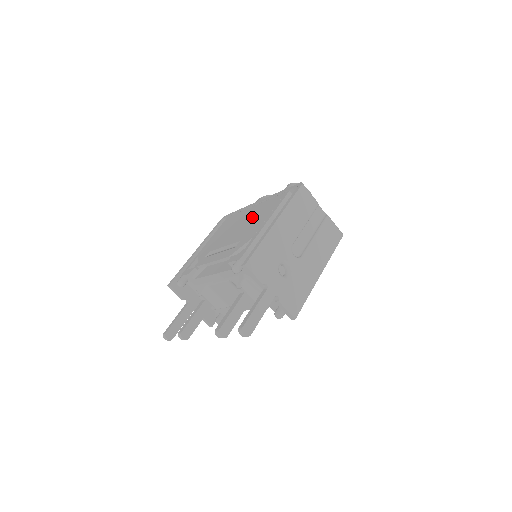
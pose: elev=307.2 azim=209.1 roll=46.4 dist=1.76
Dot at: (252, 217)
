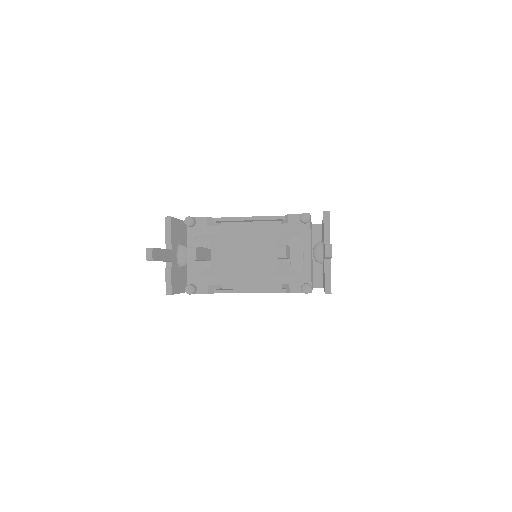
Dot at: occluded
